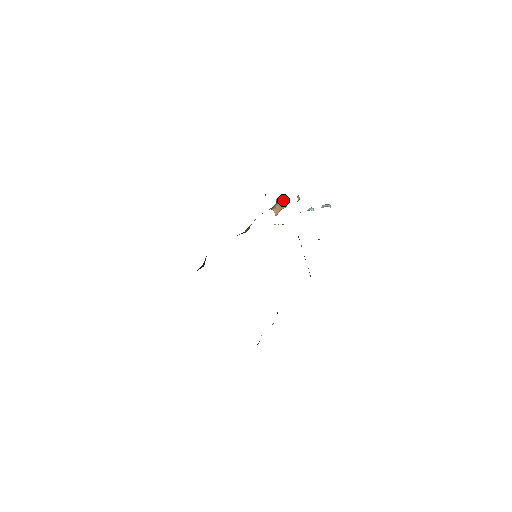
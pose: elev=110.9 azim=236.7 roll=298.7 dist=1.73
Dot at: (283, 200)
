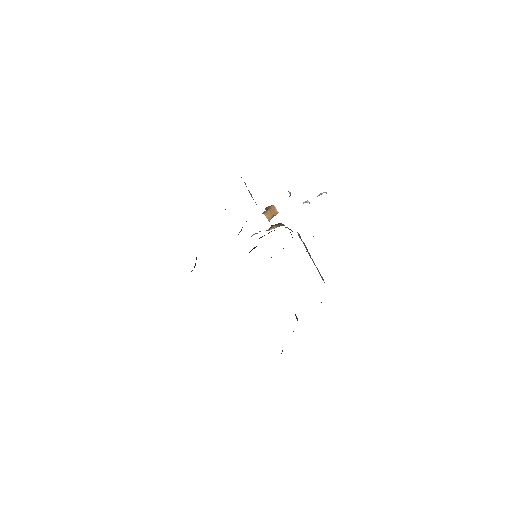
Dot at: (273, 206)
